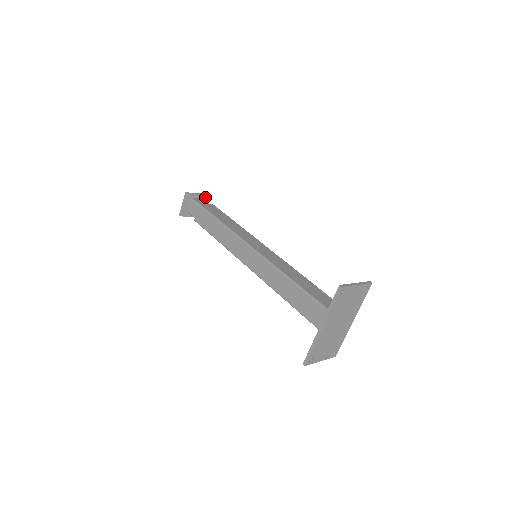
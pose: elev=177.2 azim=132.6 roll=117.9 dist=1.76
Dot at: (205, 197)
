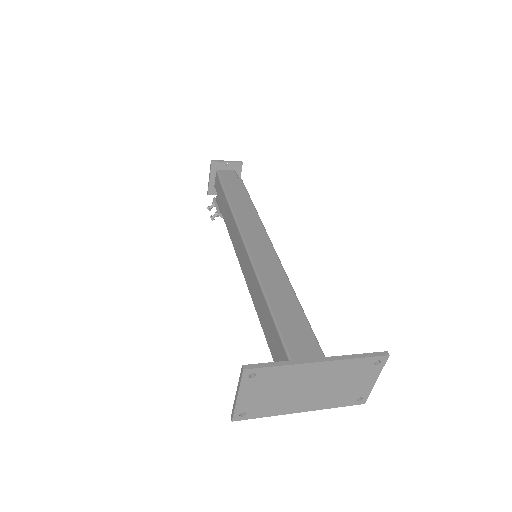
Dot at: occluded
